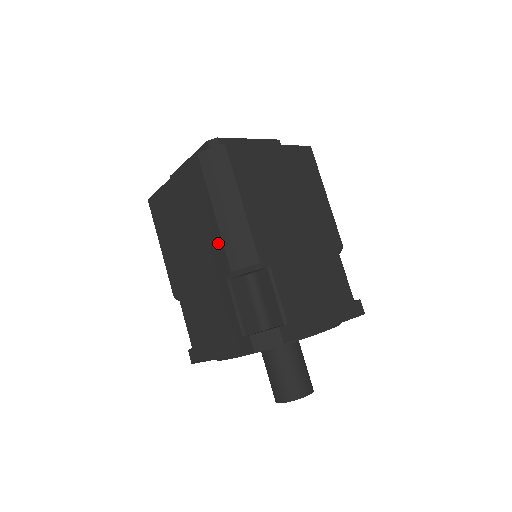
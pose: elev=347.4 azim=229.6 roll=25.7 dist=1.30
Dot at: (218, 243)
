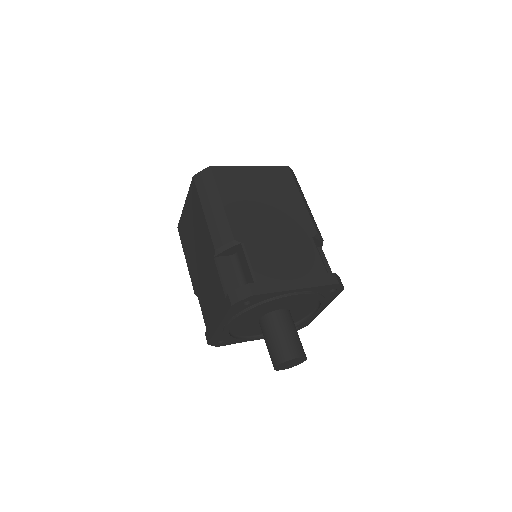
Dot at: (207, 233)
